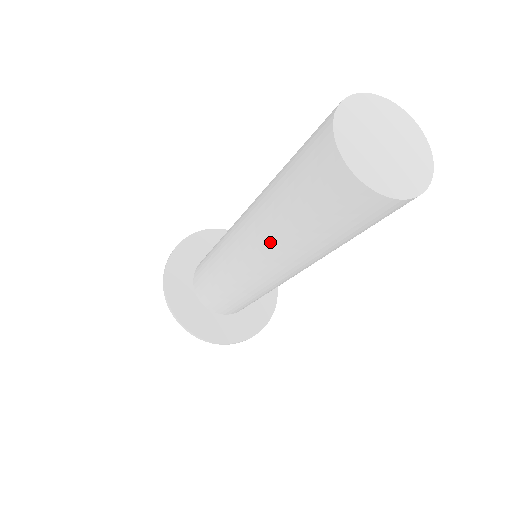
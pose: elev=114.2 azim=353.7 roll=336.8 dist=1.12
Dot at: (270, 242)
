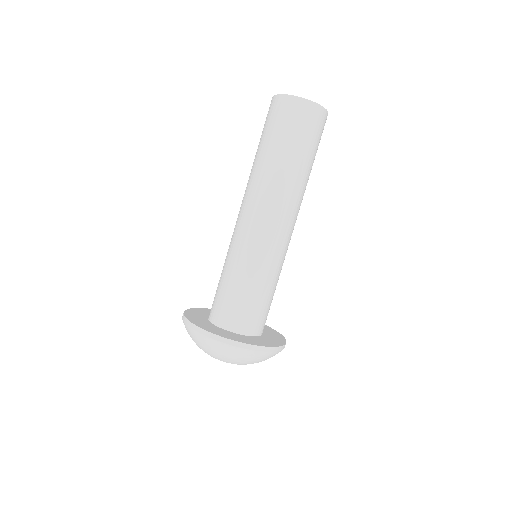
Dot at: (278, 187)
